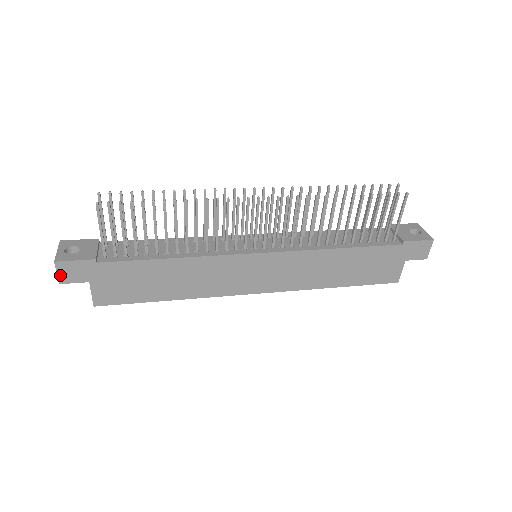
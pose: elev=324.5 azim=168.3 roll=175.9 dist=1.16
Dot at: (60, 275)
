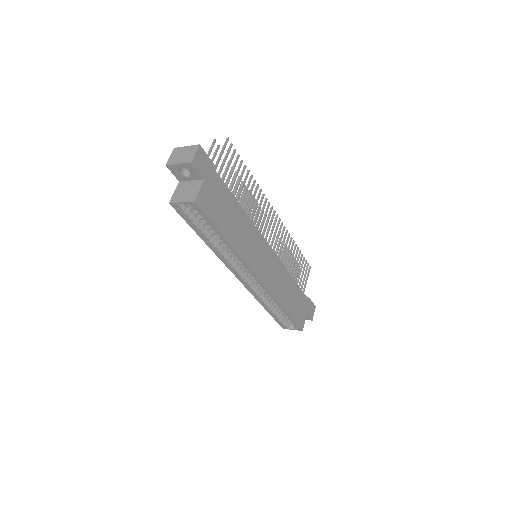
Dot at: (196, 157)
